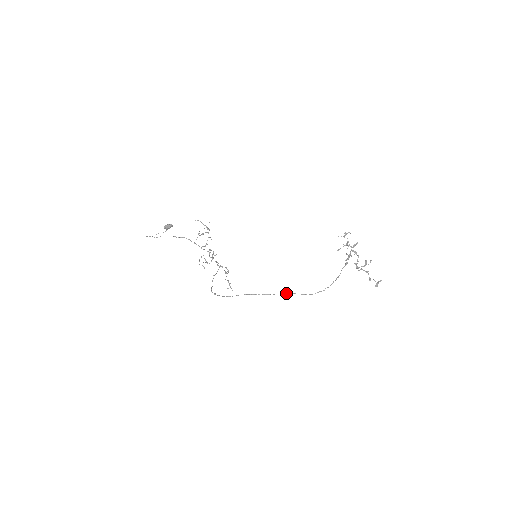
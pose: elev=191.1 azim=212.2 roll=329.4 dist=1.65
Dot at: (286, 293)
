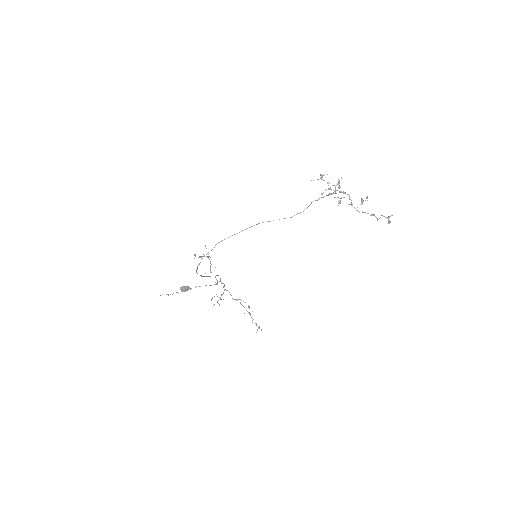
Dot at: (258, 223)
